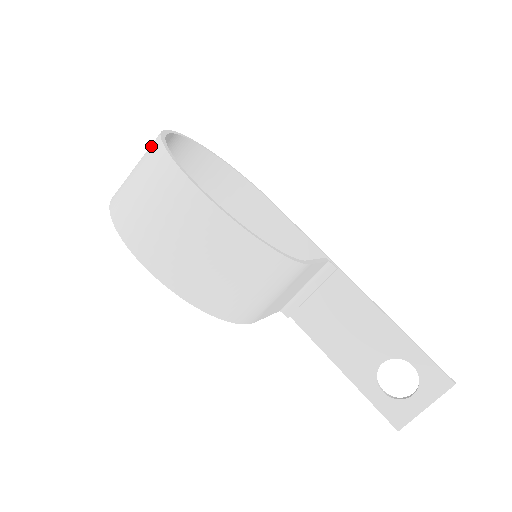
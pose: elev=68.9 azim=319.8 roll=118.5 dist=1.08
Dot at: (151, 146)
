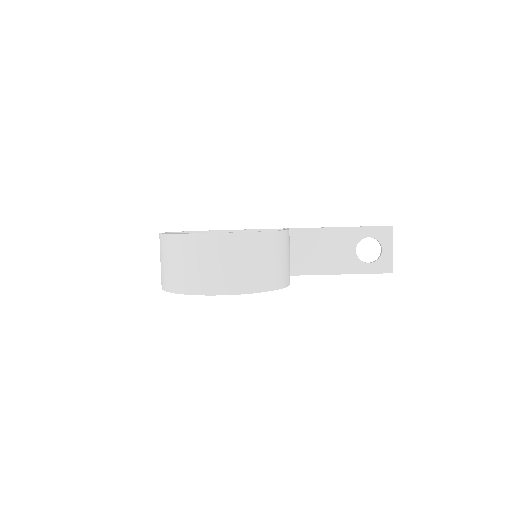
Dot at: (168, 244)
